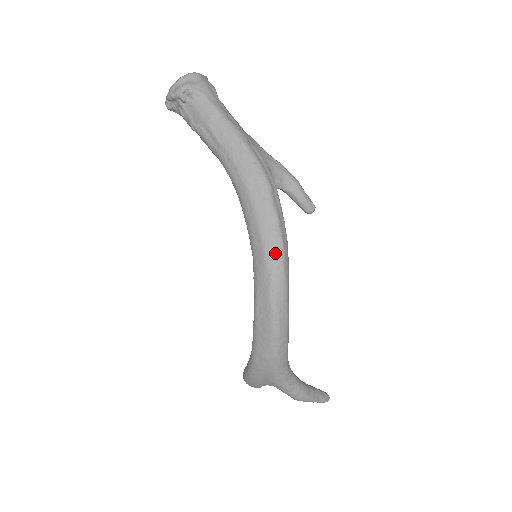
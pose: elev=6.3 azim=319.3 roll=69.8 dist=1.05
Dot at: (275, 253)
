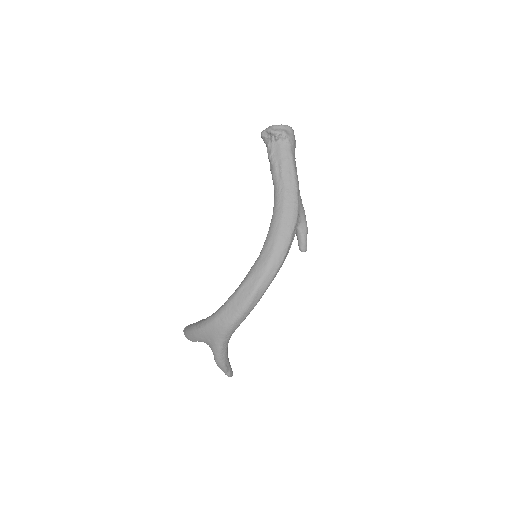
Dot at: (277, 261)
